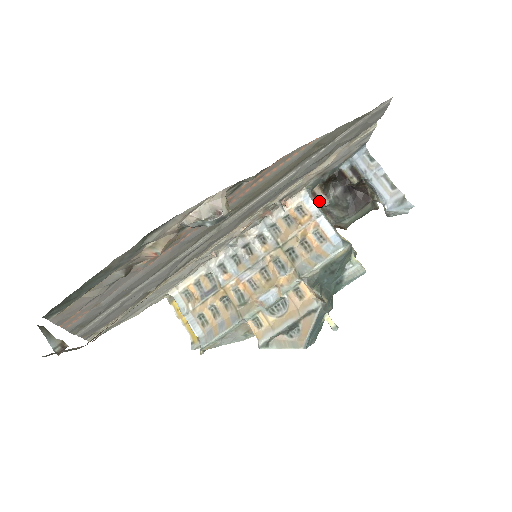
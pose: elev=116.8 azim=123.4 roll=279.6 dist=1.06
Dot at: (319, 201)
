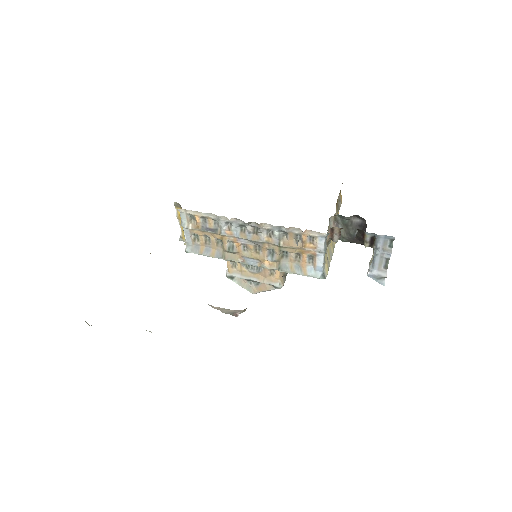
Dot at: (331, 236)
